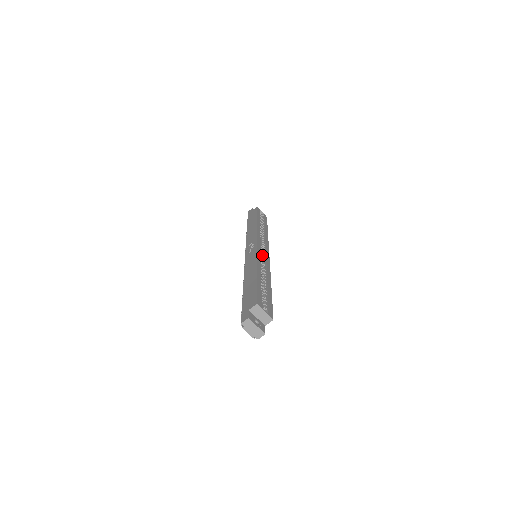
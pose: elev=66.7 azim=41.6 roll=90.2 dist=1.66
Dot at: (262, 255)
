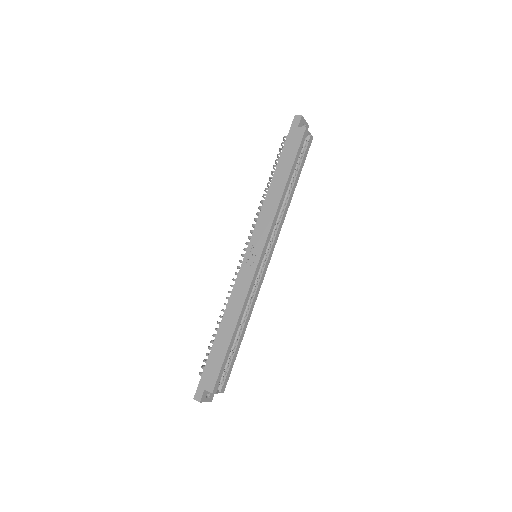
Dot at: (260, 267)
